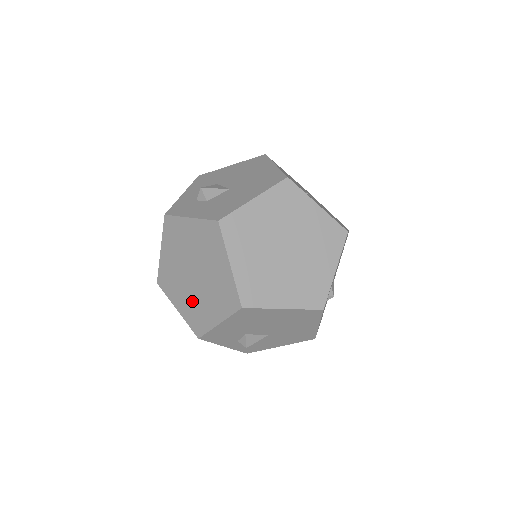
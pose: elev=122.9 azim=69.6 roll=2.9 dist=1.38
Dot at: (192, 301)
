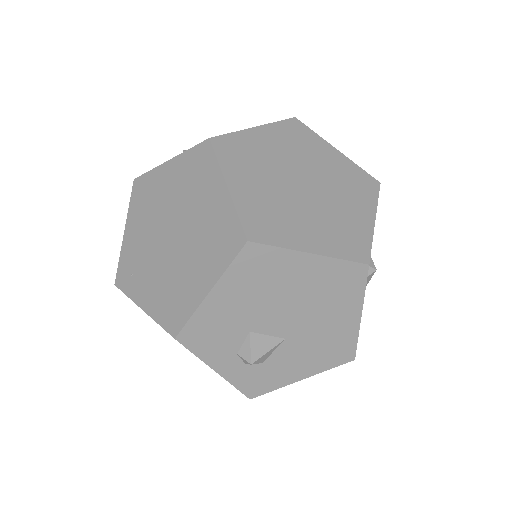
Dot at: (167, 280)
